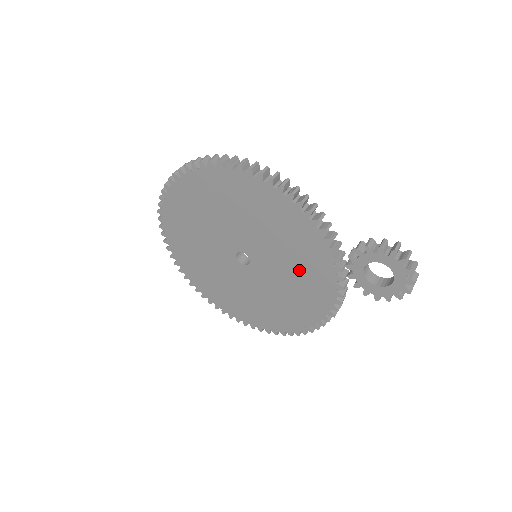
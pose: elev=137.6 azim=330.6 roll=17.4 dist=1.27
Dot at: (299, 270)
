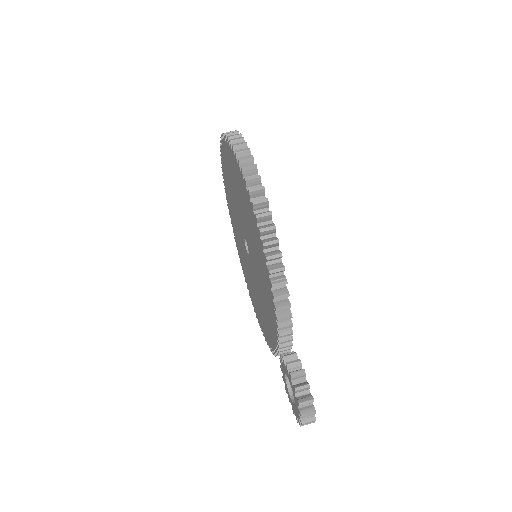
Dot at: (264, 308)
